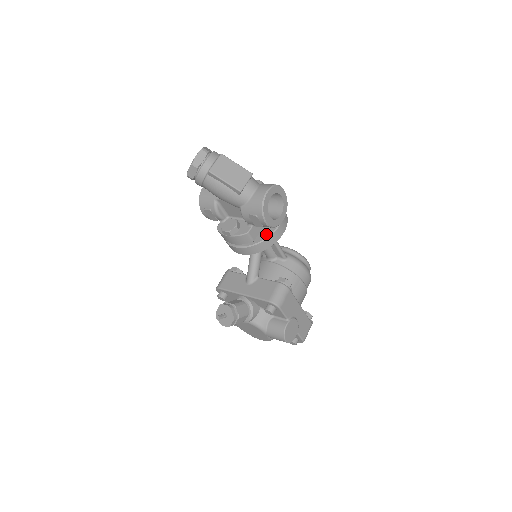
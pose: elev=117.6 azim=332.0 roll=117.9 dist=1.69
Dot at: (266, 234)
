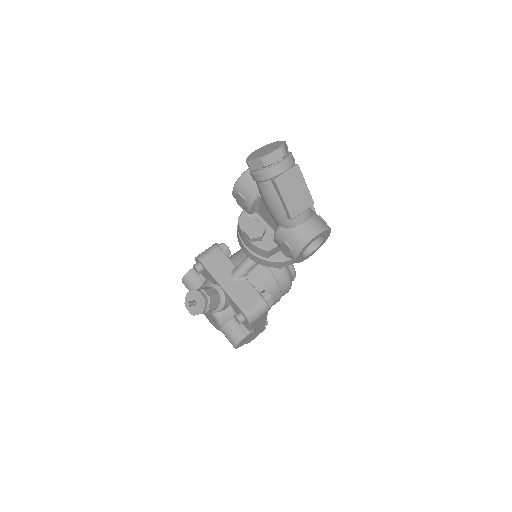
Dot at: (283, 256)
